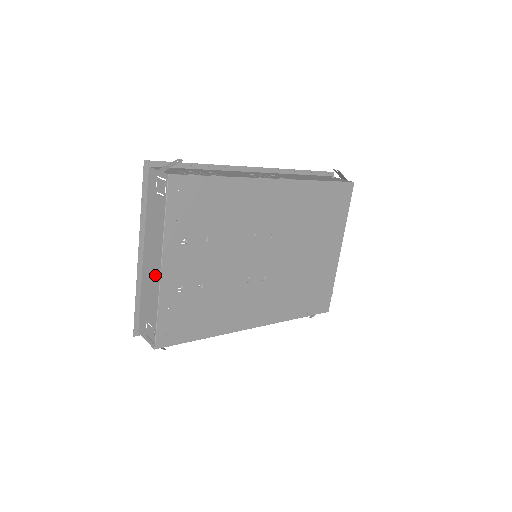
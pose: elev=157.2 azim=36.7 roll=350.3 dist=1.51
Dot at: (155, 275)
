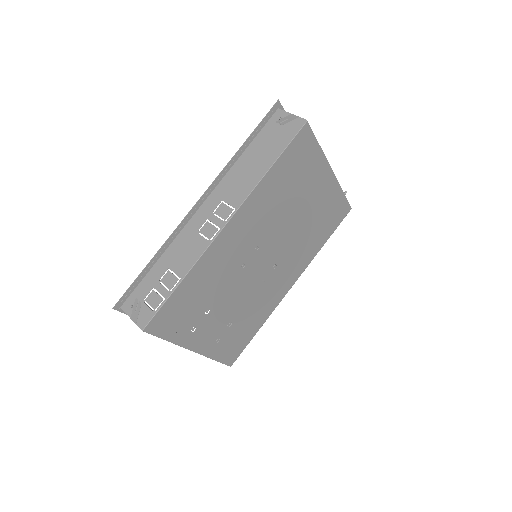
Dot at: occluded
